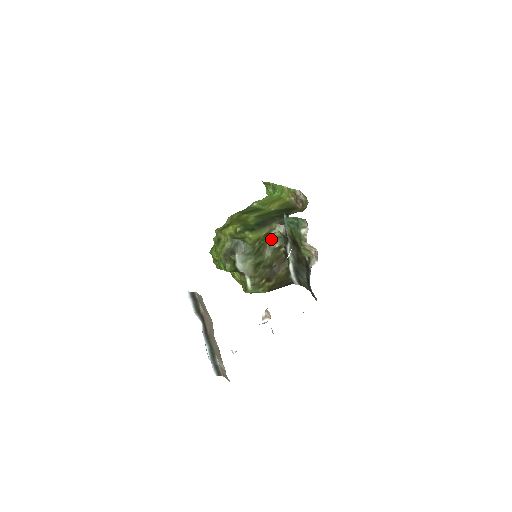
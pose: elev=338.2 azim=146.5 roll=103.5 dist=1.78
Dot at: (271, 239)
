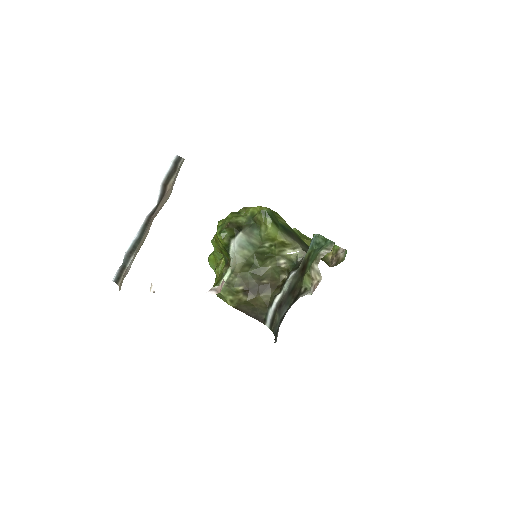
Dot at: (283, 255)
